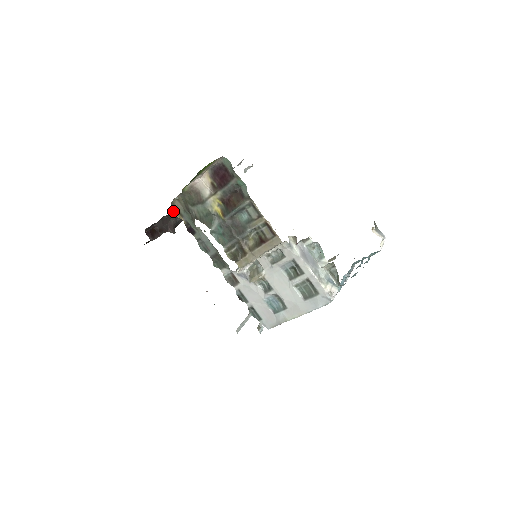
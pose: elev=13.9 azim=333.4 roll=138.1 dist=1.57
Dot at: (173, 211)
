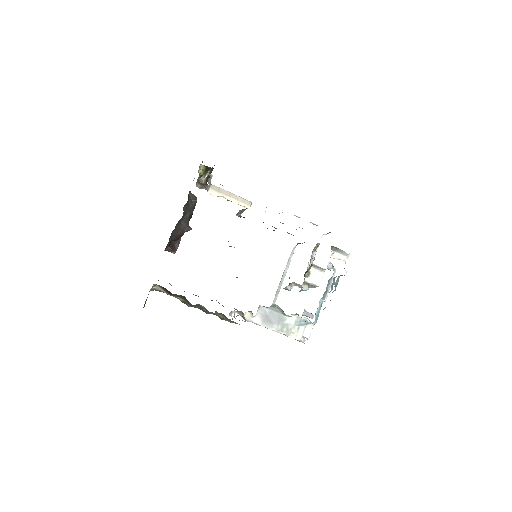
Dot at: occluded
